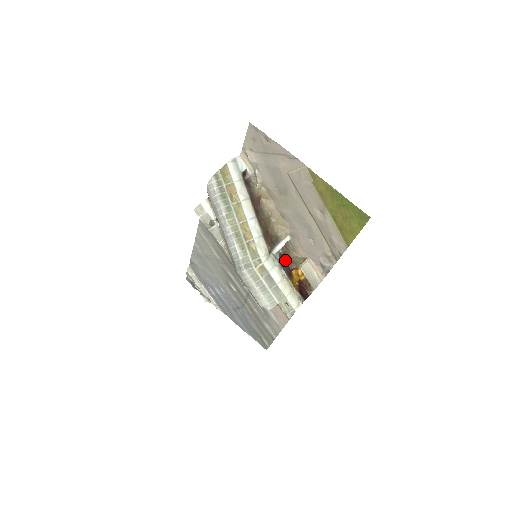
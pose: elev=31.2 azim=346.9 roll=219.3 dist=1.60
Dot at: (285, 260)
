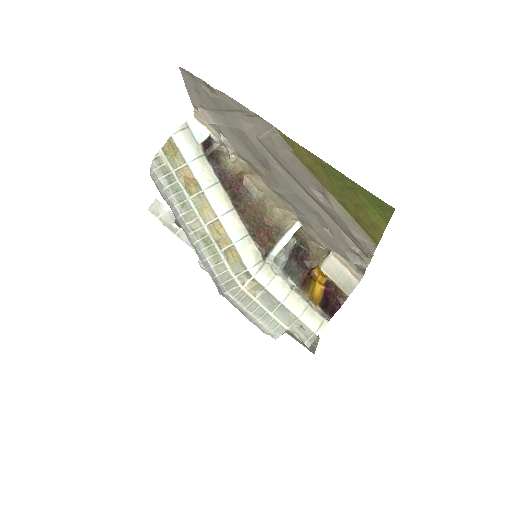
Dot at: (301, 255)
